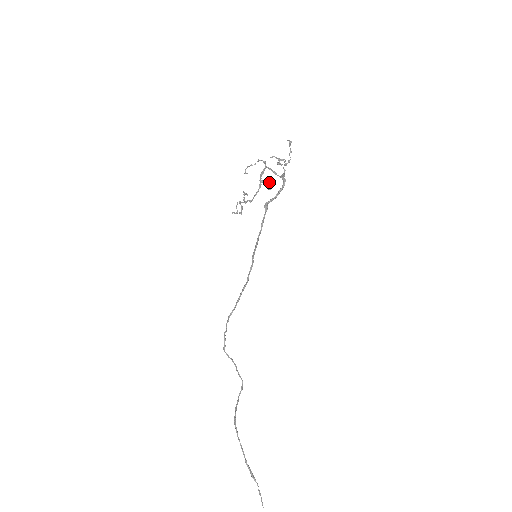
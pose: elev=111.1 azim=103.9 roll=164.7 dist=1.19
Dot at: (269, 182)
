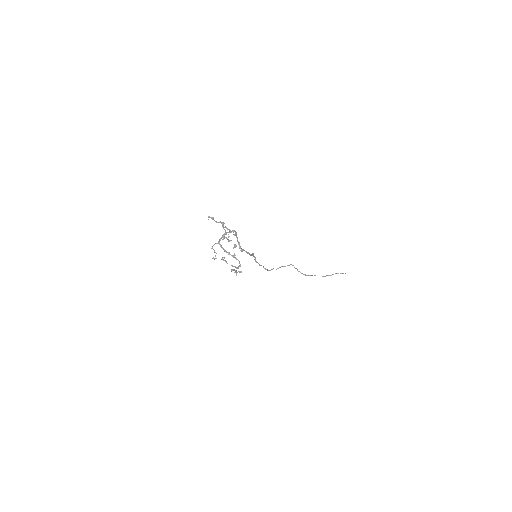
Dot at: occluded
